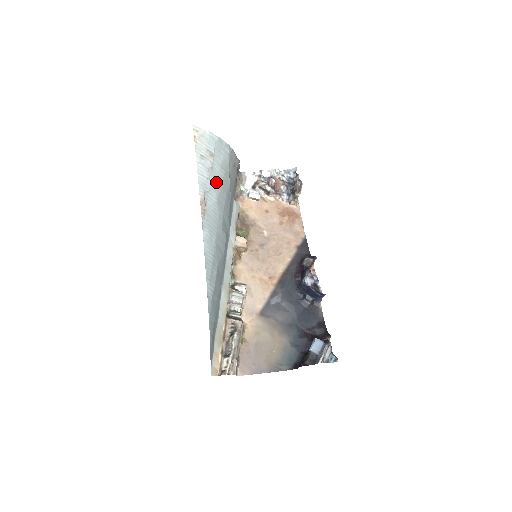
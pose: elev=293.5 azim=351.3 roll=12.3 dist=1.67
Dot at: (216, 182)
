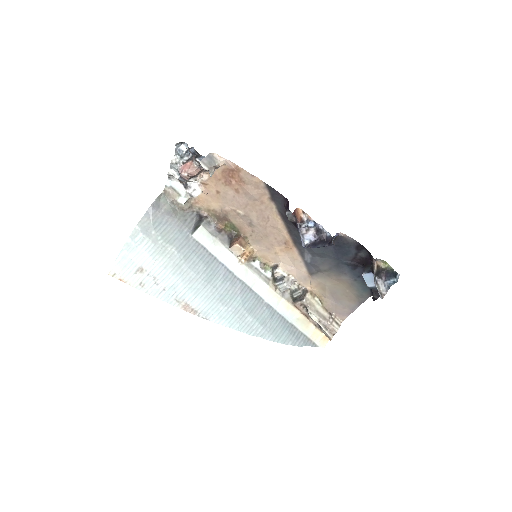
Dot at: (169, 278)
